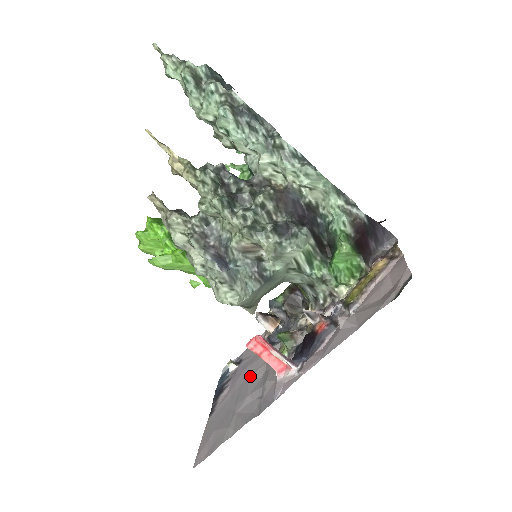
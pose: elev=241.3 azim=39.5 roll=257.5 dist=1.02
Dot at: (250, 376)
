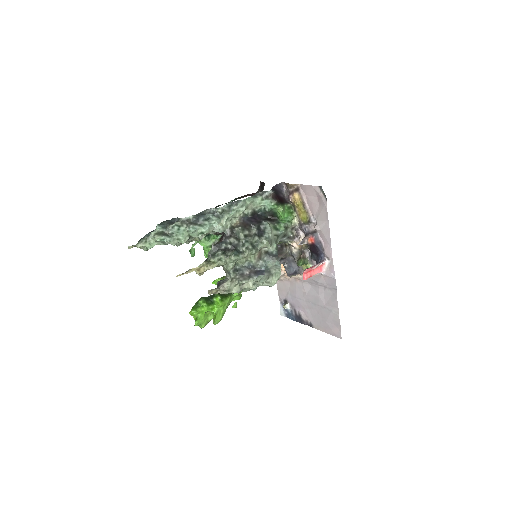
Dot at: (305, 293)
